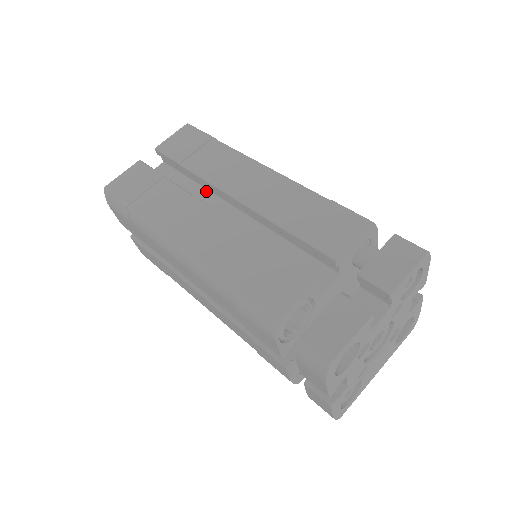
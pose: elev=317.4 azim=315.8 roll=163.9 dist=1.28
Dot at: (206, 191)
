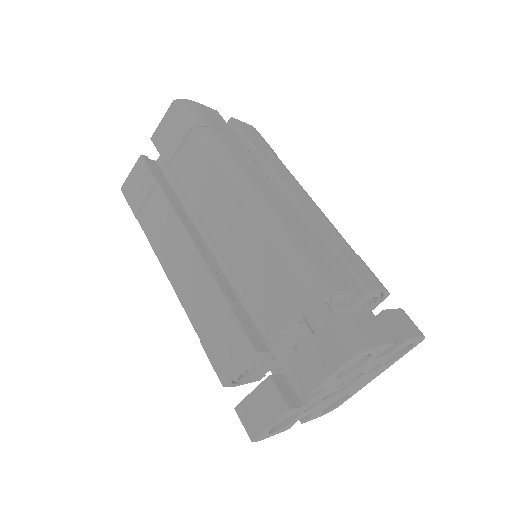
Dot at: occluded
